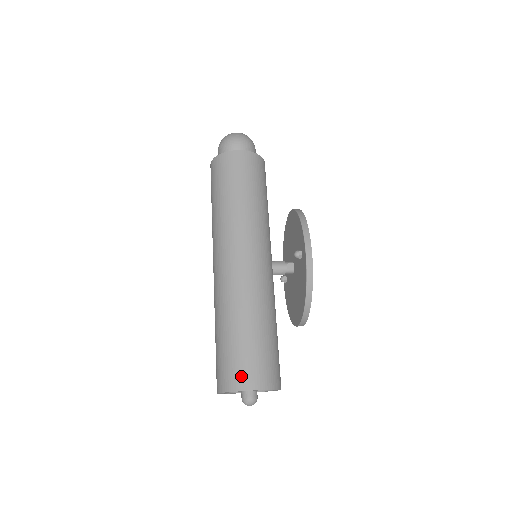
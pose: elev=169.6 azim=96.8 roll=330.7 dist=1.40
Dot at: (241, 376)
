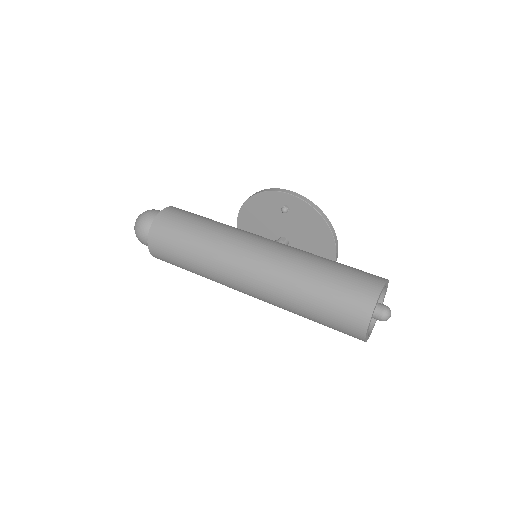
Dot at: (366, 289)
